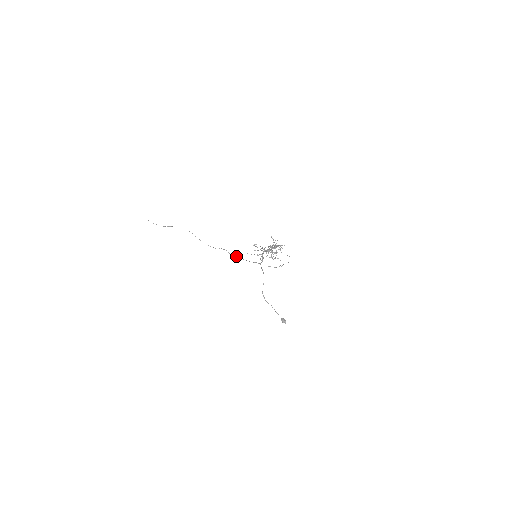
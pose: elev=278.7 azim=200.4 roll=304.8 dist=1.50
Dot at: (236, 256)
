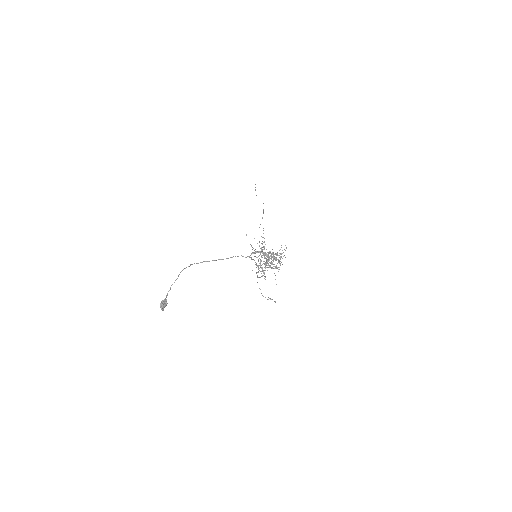
Dot at: occluded
